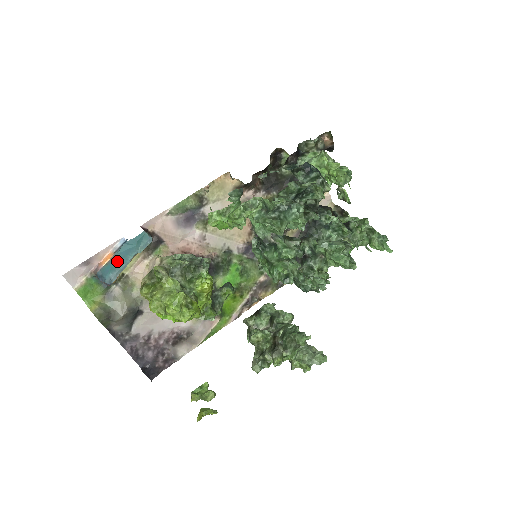
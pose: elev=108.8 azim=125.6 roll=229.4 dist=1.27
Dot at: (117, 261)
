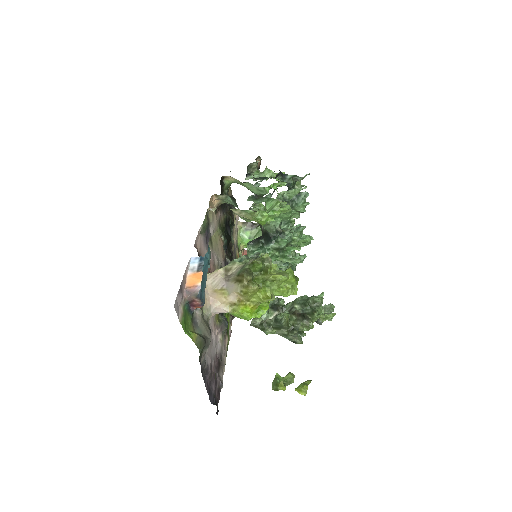
Dot at: (203, 278)
